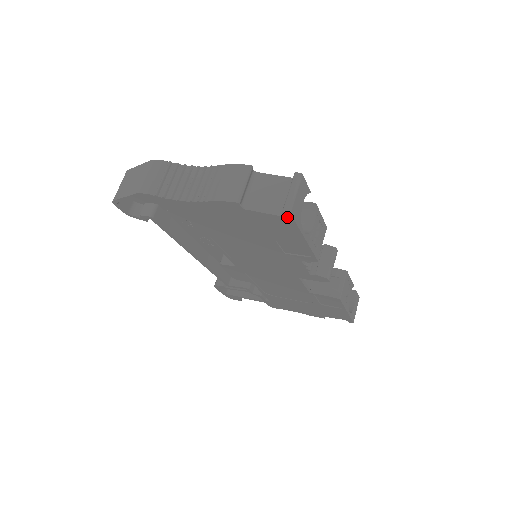
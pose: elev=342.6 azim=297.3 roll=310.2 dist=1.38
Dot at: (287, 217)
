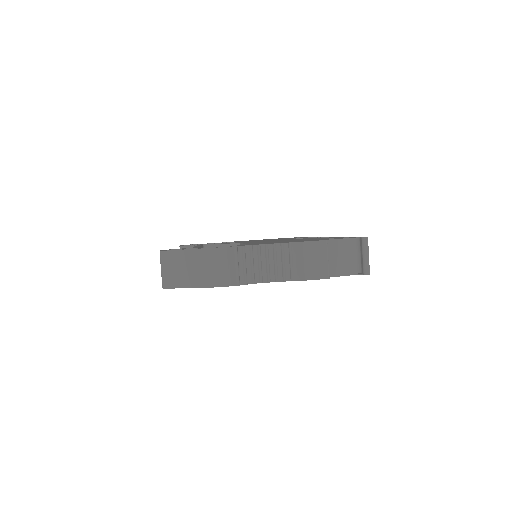
Dot at: occluded
